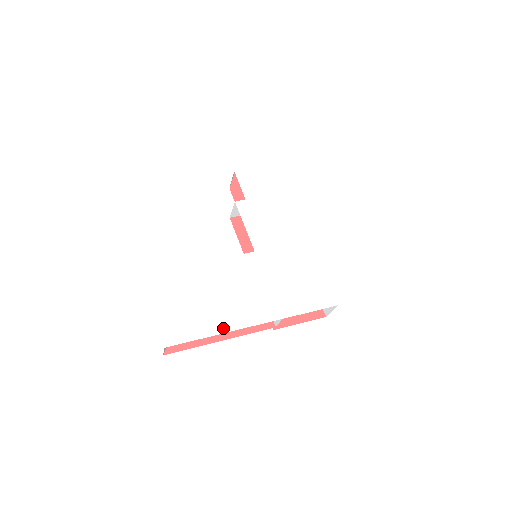
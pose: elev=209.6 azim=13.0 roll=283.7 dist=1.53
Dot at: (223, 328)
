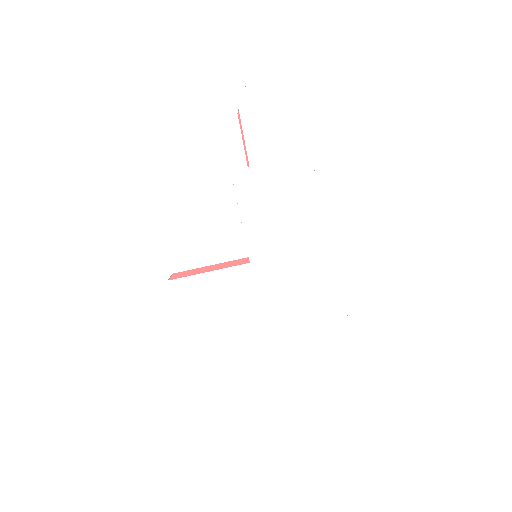
Dot at: (191, 372)
